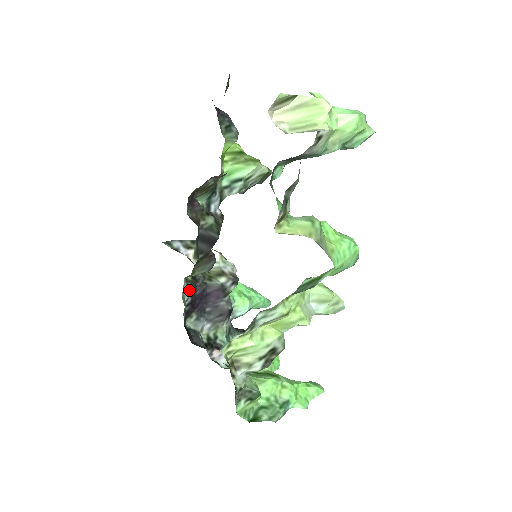
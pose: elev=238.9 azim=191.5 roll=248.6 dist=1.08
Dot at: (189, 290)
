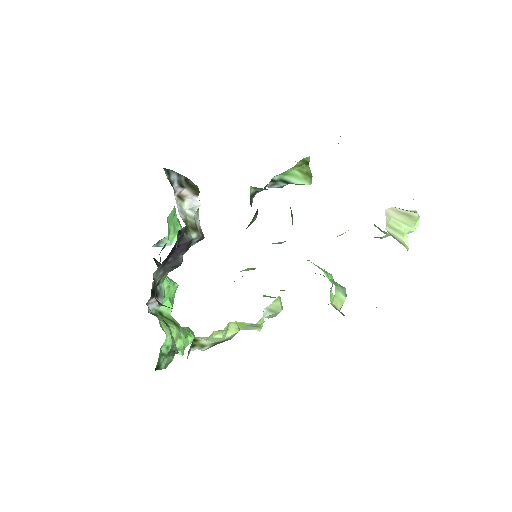
Dot at: occluded
